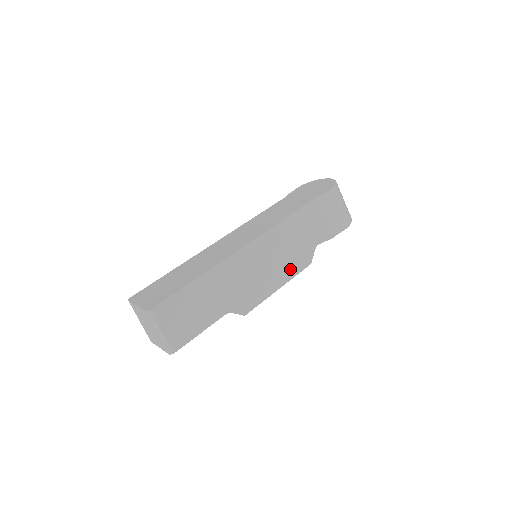
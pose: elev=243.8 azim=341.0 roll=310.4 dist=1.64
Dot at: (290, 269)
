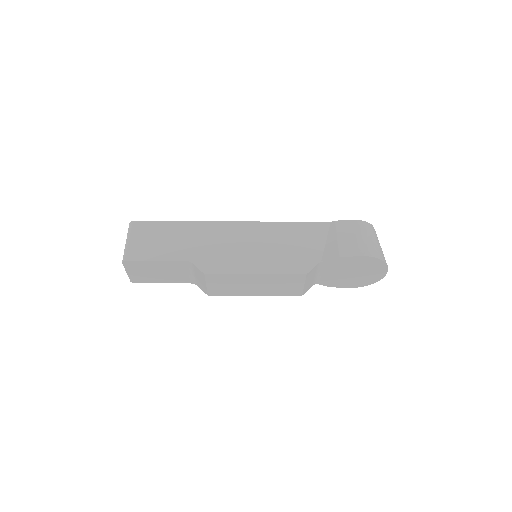
Dot at: (277, 265)
